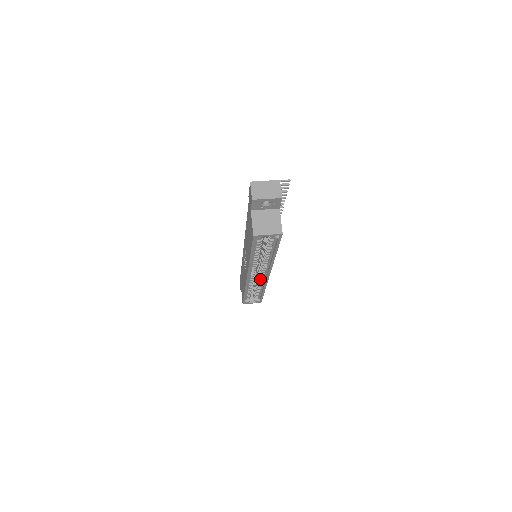
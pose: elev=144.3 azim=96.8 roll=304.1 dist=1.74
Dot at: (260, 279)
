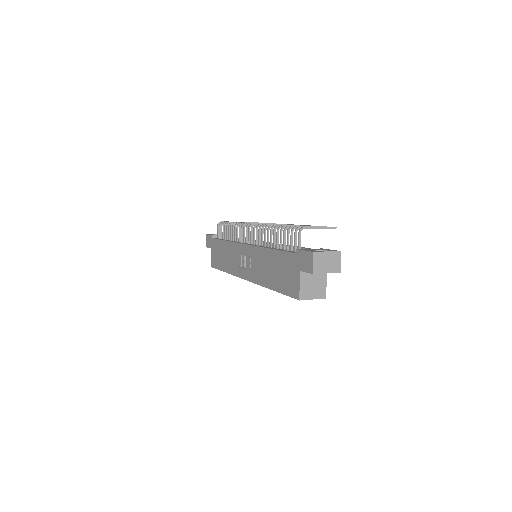
Dot at: occluded
